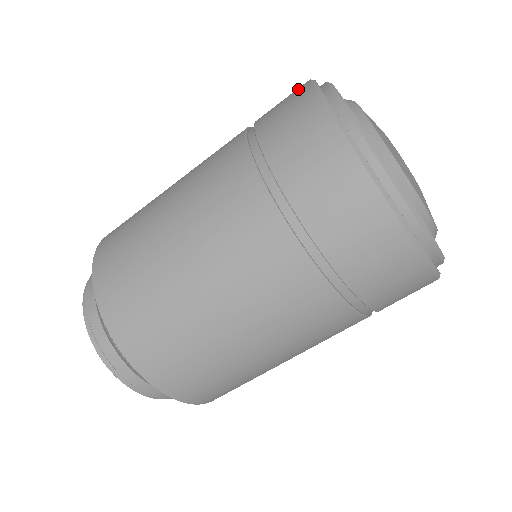
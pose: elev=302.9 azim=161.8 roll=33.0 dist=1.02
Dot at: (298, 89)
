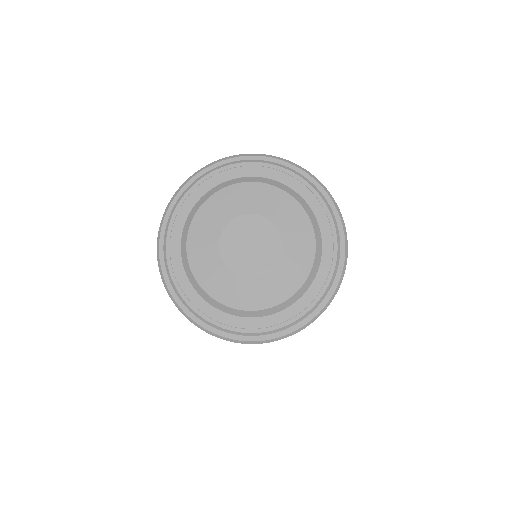
Dot at: occluded
